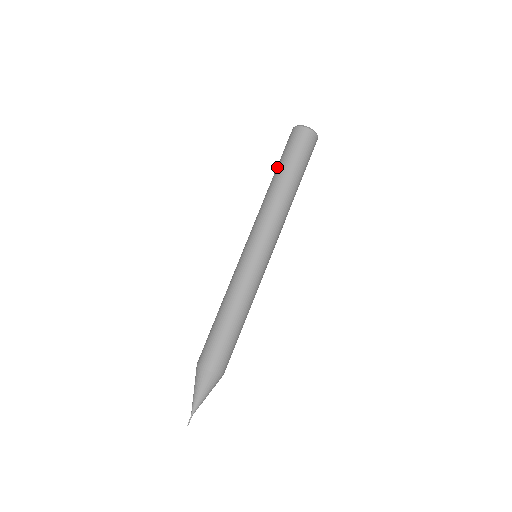
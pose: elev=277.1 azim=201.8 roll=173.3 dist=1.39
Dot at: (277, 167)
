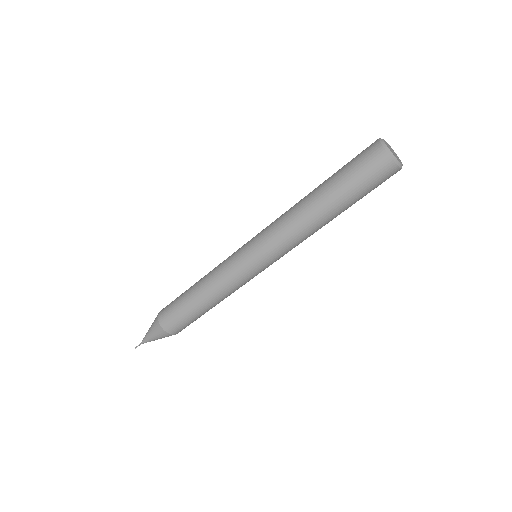
Dot at: occluded
